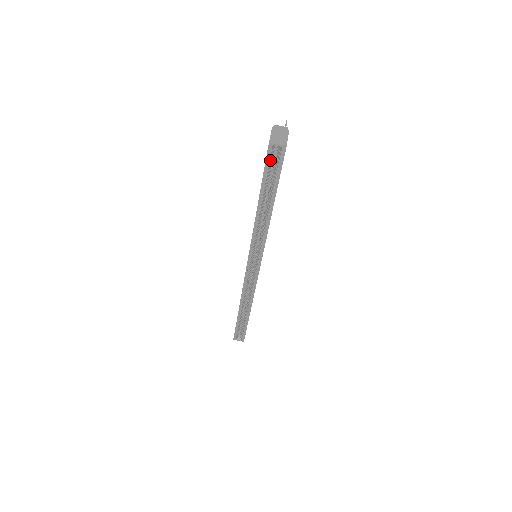
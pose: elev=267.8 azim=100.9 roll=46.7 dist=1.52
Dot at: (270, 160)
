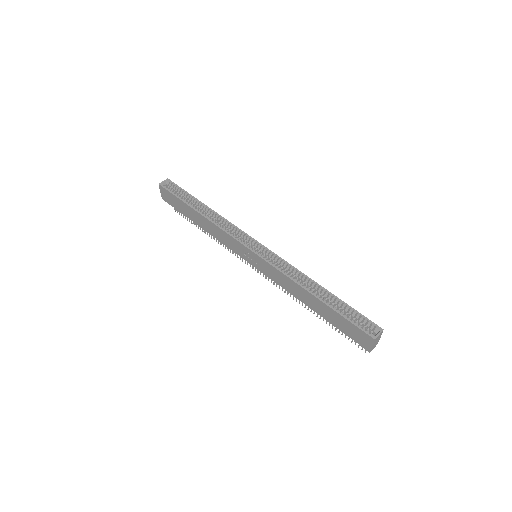
Dot at: (170, 190)
